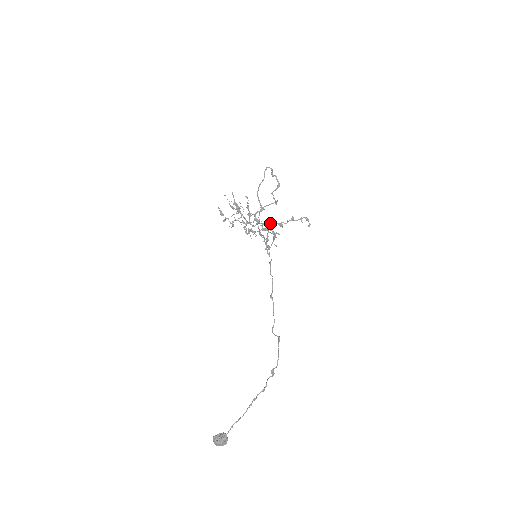
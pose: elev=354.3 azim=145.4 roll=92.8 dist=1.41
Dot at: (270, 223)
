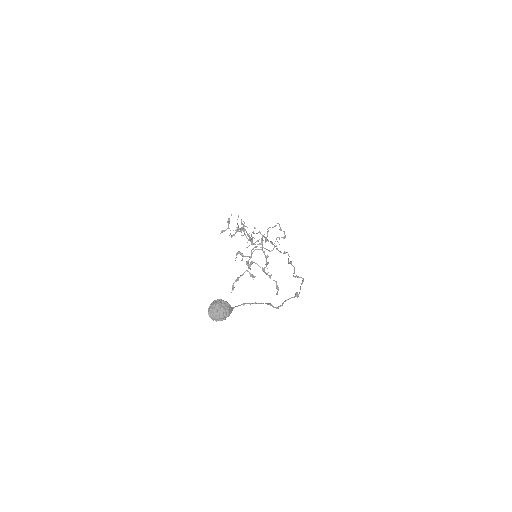
Dot at: (255, 263)
